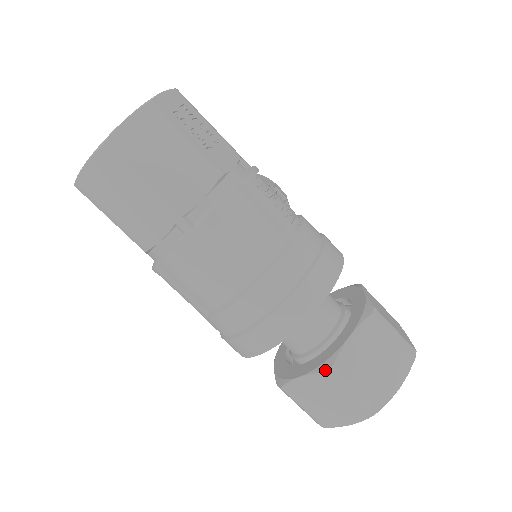
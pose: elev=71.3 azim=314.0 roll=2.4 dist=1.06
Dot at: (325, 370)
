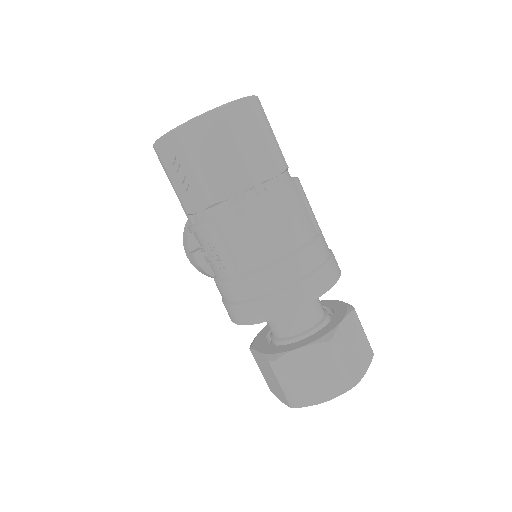
Dot at: (326, 340)
